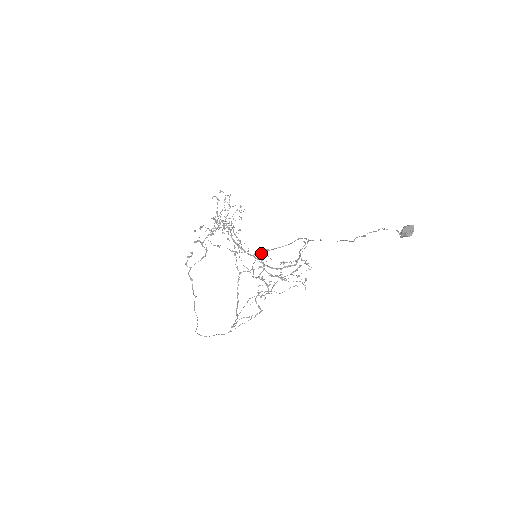
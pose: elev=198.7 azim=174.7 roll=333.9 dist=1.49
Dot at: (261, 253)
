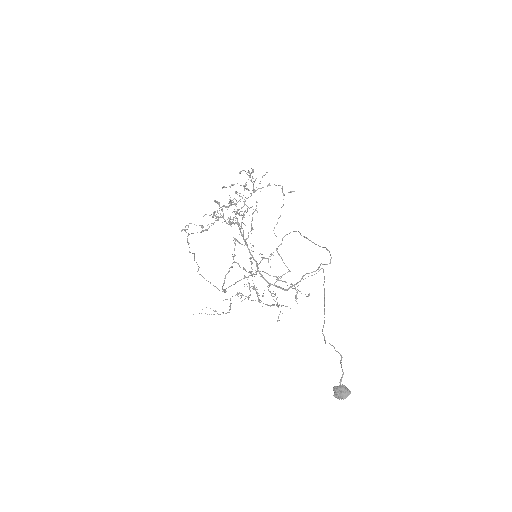
Dot at: occluded
